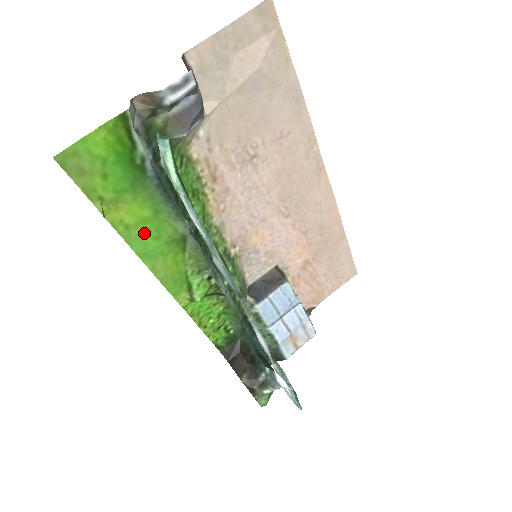
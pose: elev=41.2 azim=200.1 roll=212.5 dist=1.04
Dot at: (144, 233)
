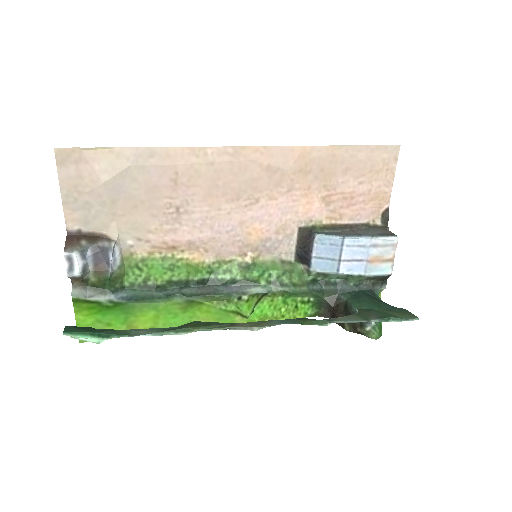
Dot at: (166, 321)
